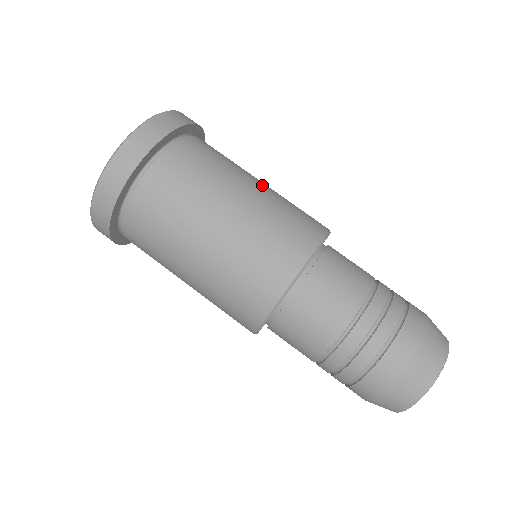
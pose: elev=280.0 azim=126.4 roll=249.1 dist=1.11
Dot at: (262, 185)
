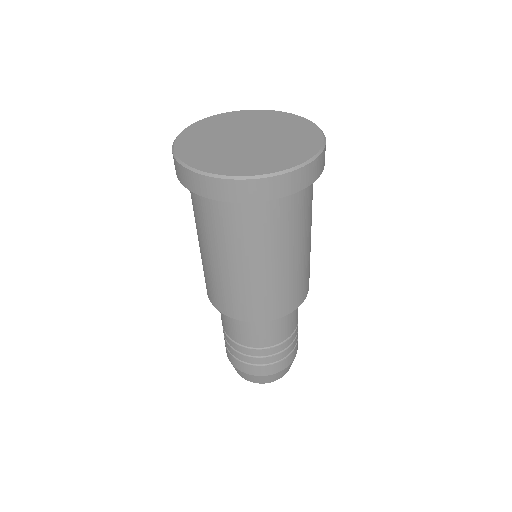
Dot at: occluded
